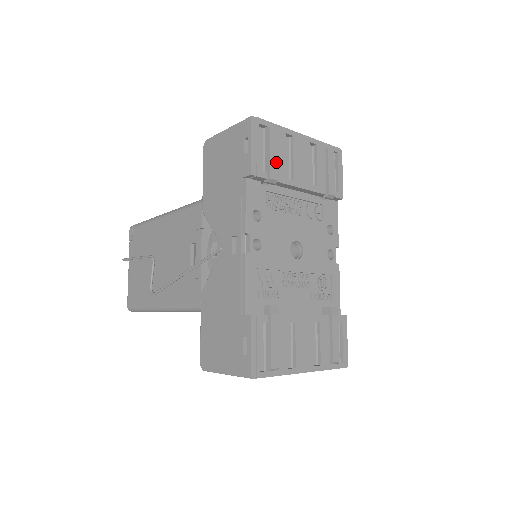
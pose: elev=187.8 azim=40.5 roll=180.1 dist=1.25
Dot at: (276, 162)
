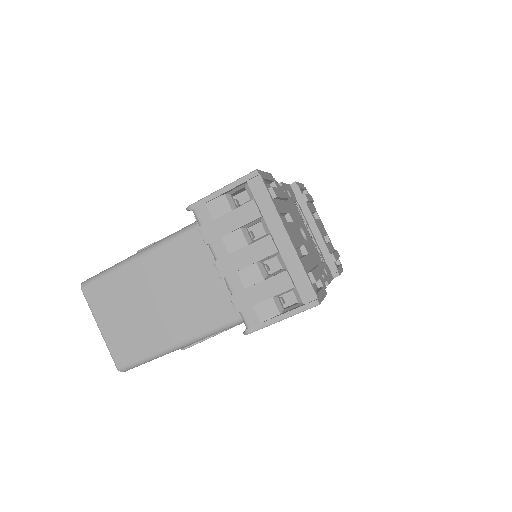
Dot at: (310, 200)
